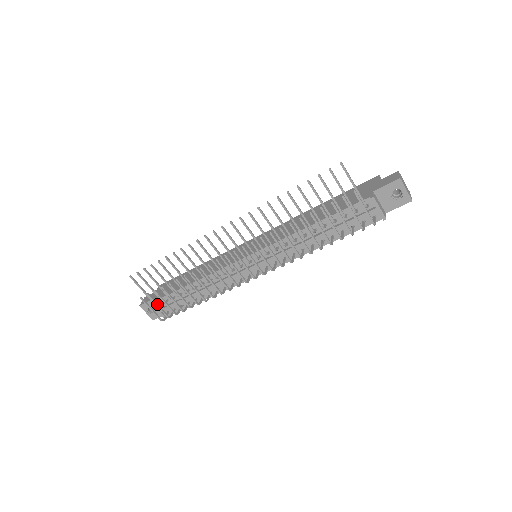
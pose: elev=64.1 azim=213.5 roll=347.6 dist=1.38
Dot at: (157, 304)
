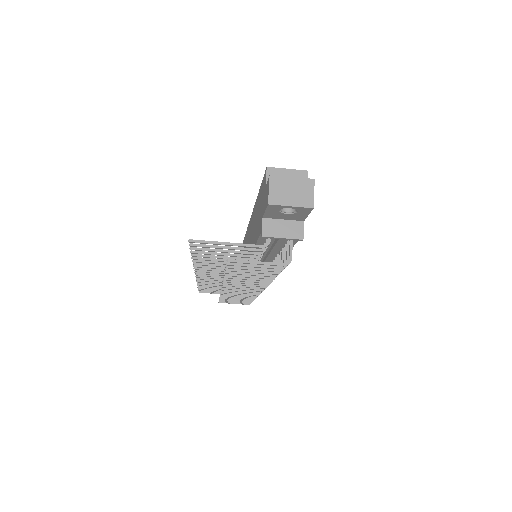
Dot at: (232, 302)
